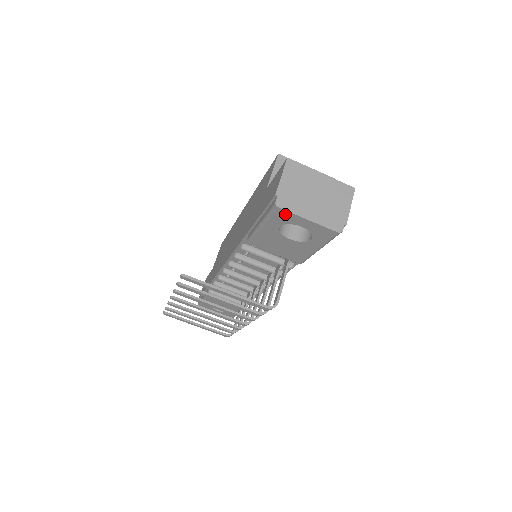
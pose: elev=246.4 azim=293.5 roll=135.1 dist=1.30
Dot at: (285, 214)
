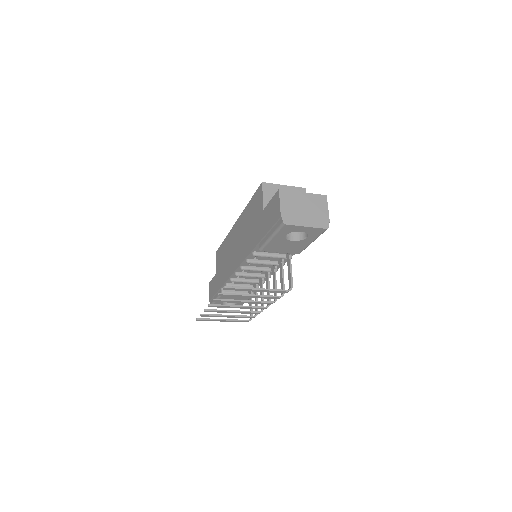
Dot at: (290, 227)
